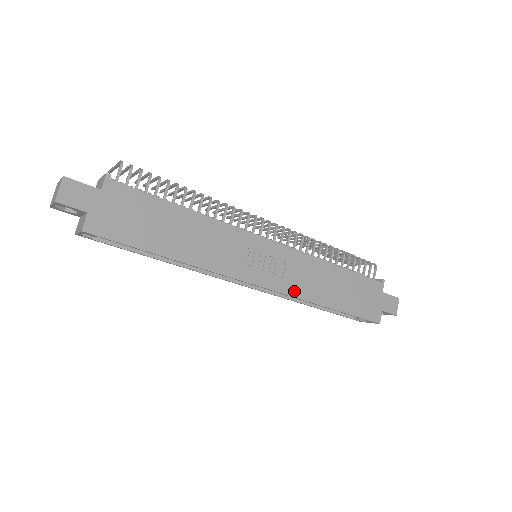
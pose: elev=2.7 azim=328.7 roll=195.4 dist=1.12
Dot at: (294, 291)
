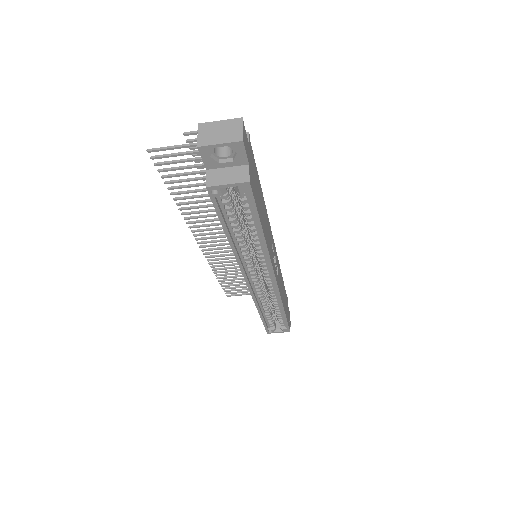
Dot at: (280, 291)
